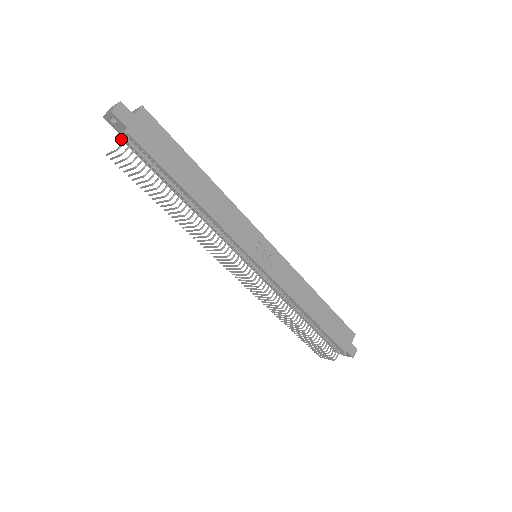
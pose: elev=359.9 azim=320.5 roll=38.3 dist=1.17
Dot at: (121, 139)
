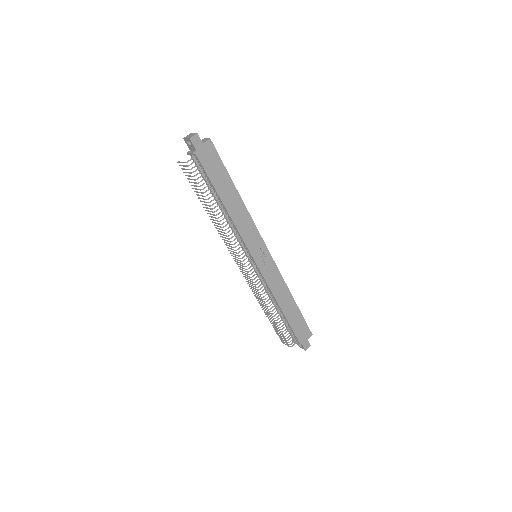
Dot at: (190, 155)
